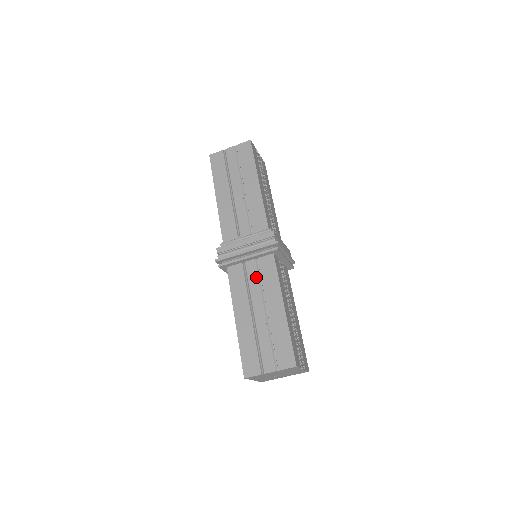
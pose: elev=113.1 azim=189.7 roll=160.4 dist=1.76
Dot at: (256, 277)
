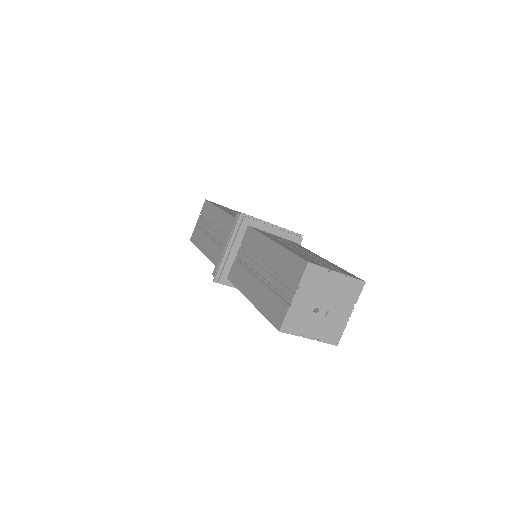
Dot at: (284, 240)
